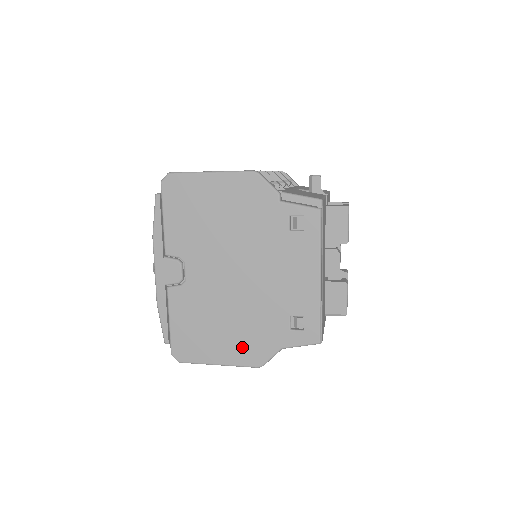
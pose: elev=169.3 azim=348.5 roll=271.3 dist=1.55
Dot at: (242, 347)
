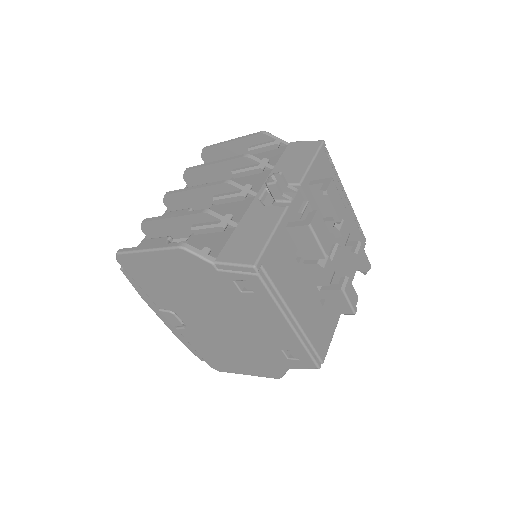
Dot at: (257, 366)
